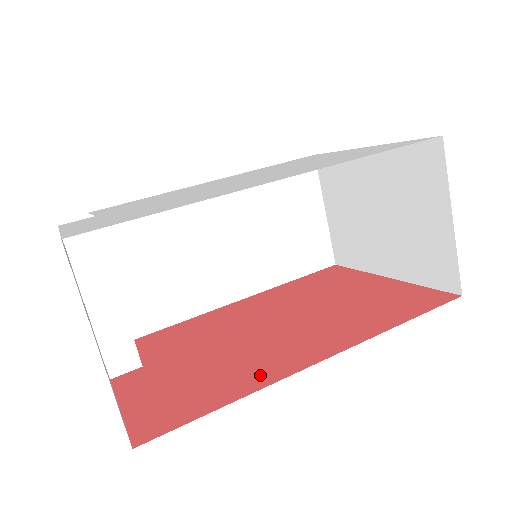
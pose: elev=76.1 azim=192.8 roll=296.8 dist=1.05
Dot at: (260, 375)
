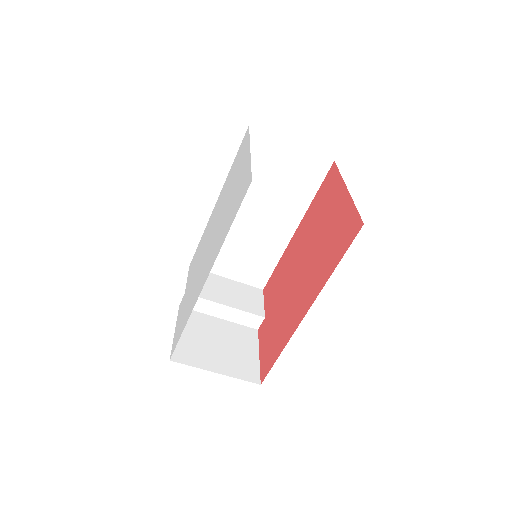
Dot at: (289, 329)
